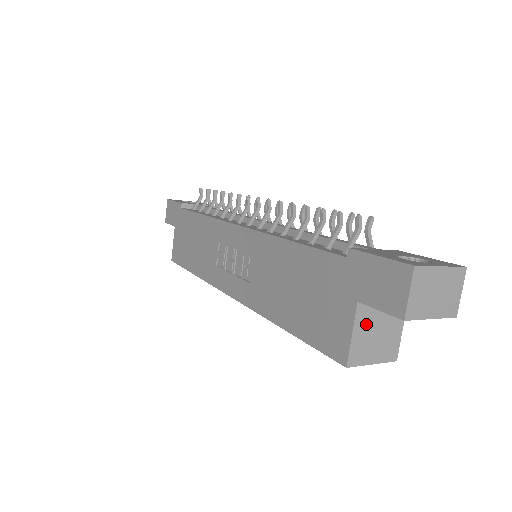
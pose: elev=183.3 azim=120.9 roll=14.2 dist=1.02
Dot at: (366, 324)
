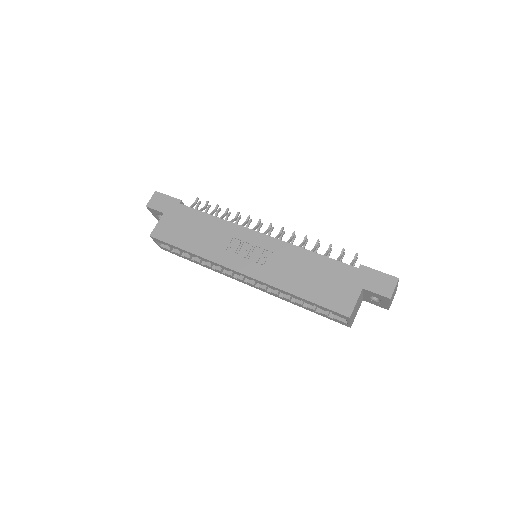
Dot at: (358, 301)
